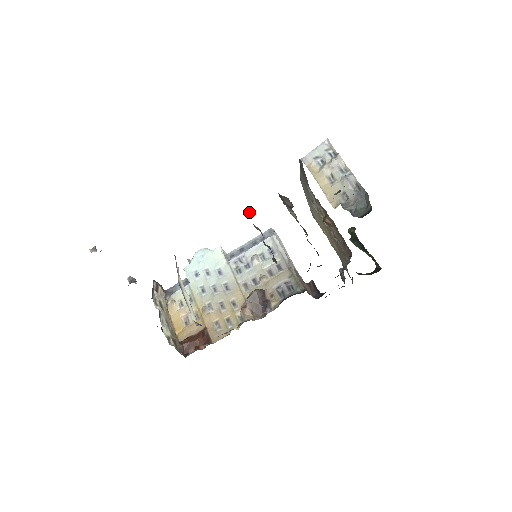
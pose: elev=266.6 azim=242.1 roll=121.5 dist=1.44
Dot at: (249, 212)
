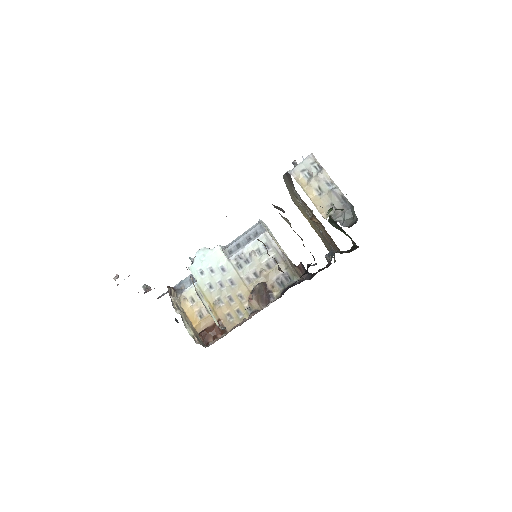
Dot at: occluded
